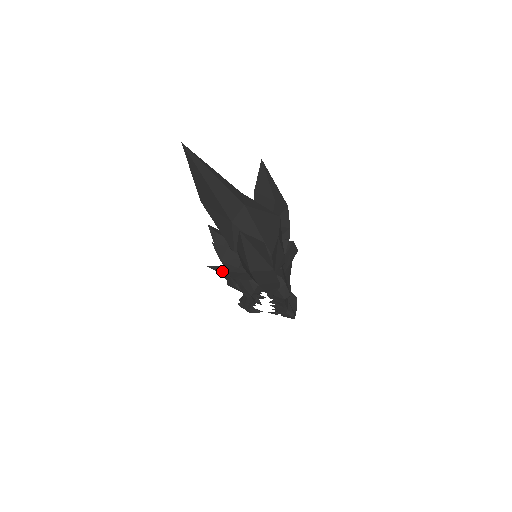
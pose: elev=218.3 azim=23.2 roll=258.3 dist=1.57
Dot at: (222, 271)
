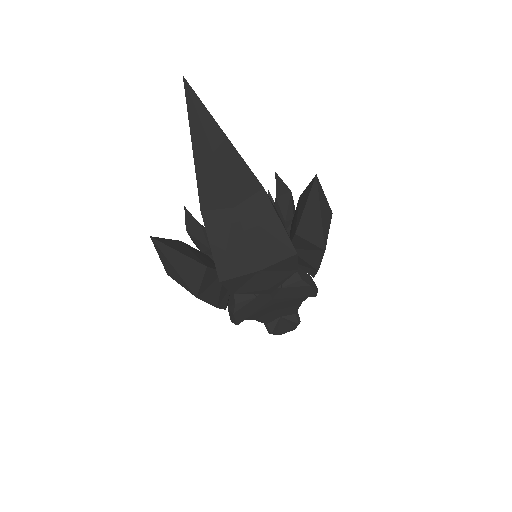
Dot at: occluded
